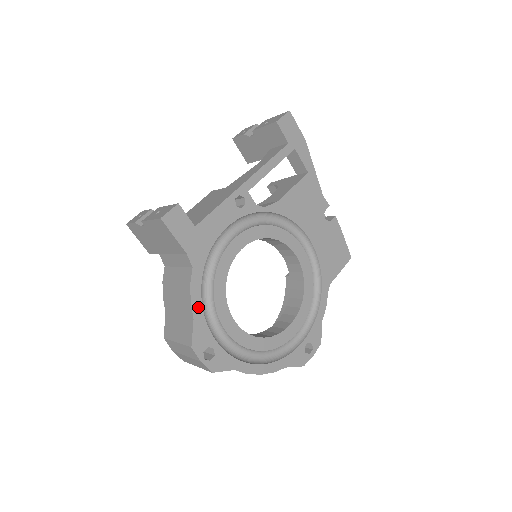
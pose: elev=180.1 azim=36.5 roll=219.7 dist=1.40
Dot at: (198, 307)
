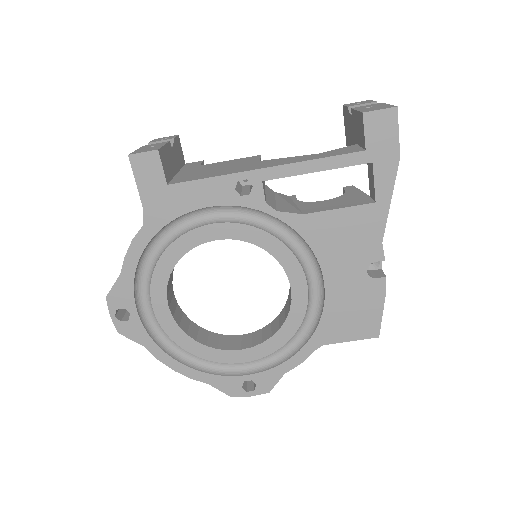
Dot at: (131, 266)
